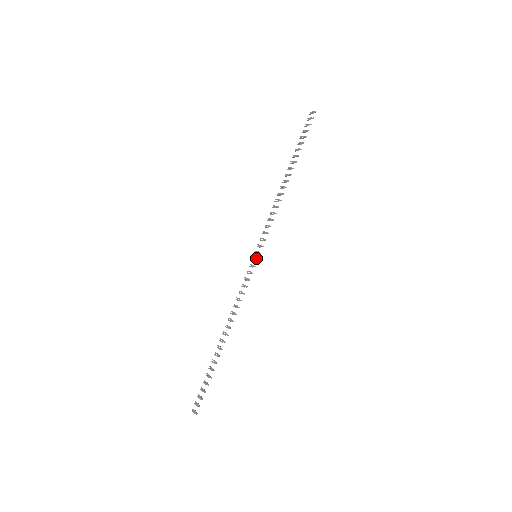
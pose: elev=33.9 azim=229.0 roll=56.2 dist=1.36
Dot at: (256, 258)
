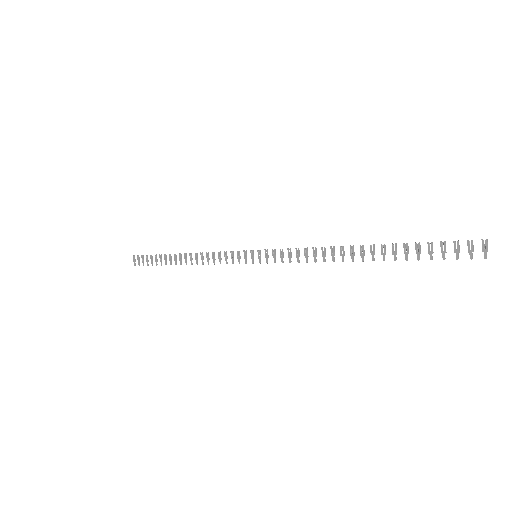
Dot at: occluded
